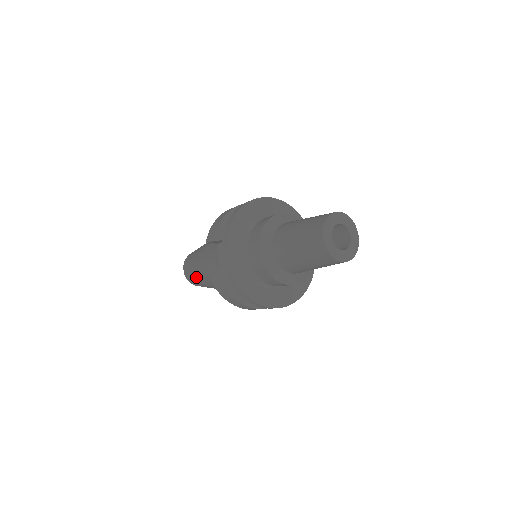
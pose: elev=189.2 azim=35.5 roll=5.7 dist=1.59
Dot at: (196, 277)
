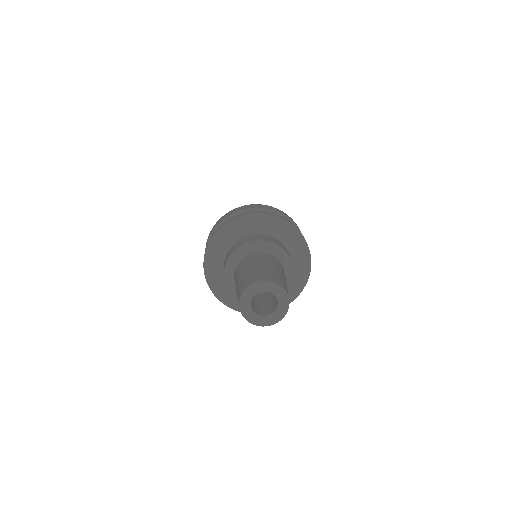
Dot at: occluded
